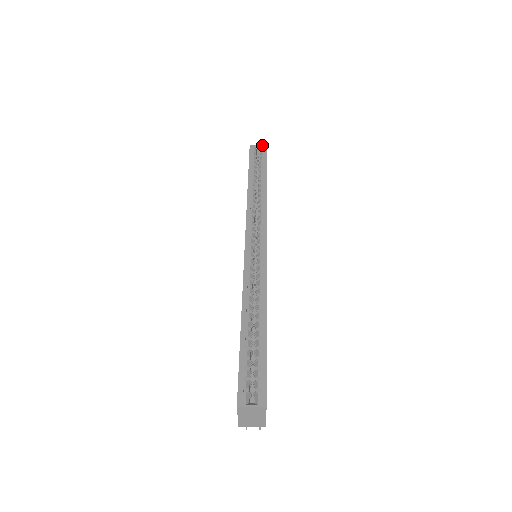
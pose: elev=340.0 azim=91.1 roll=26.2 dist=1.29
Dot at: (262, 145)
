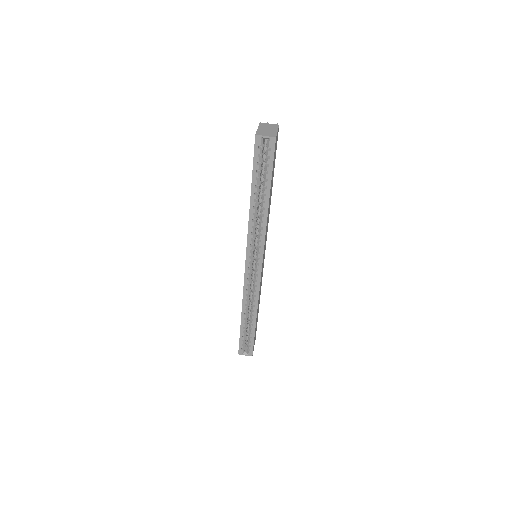
Dot at: (270, 137)
